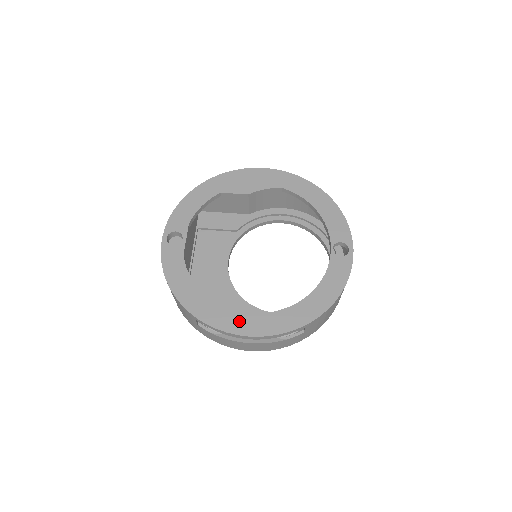
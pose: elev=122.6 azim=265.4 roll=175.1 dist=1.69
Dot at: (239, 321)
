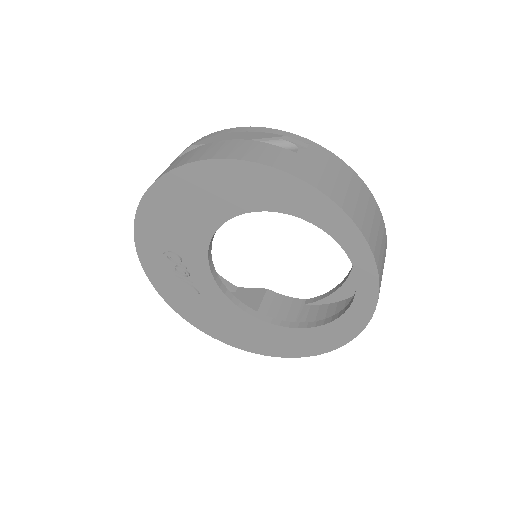
Dot at: occluded
